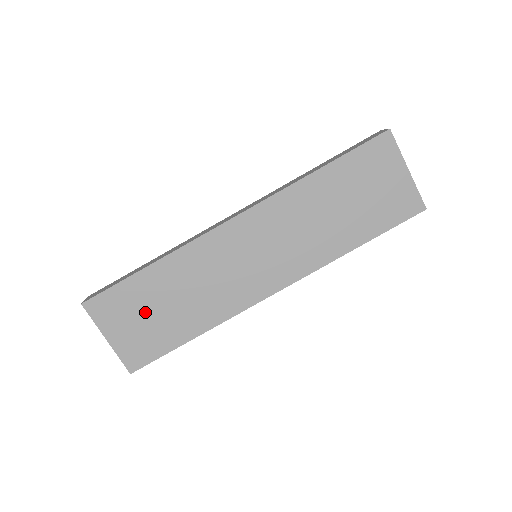
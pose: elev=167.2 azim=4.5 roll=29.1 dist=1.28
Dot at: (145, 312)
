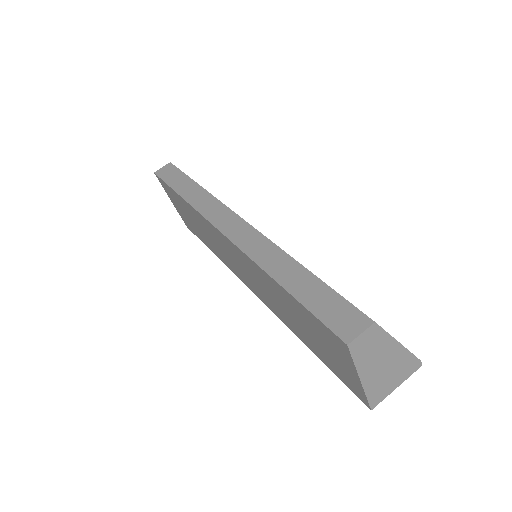
Dot at: (185, 212)
